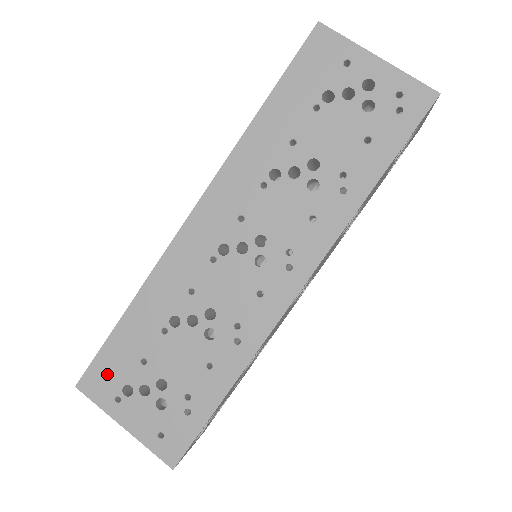
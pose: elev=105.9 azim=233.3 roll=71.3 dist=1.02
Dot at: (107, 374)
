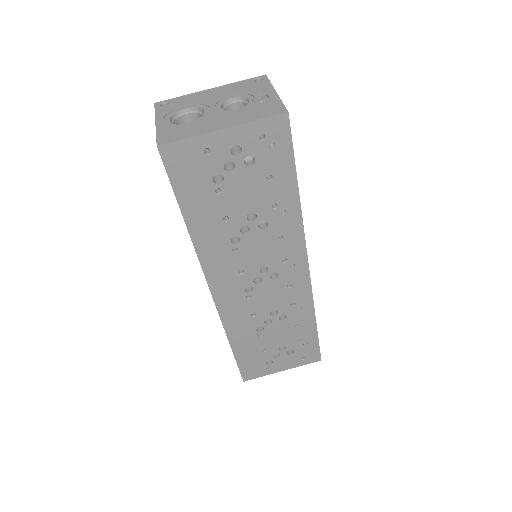
Dot at: (252, 367)
